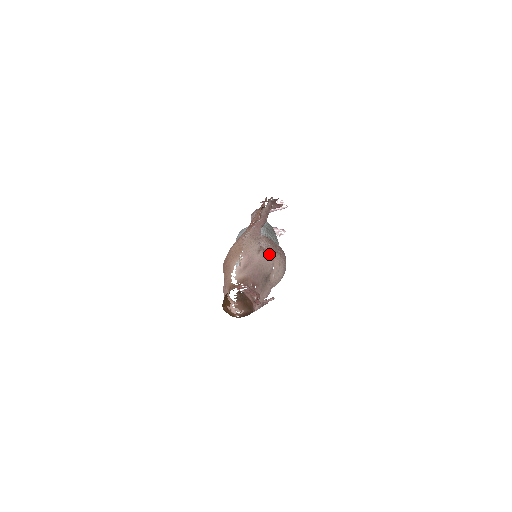
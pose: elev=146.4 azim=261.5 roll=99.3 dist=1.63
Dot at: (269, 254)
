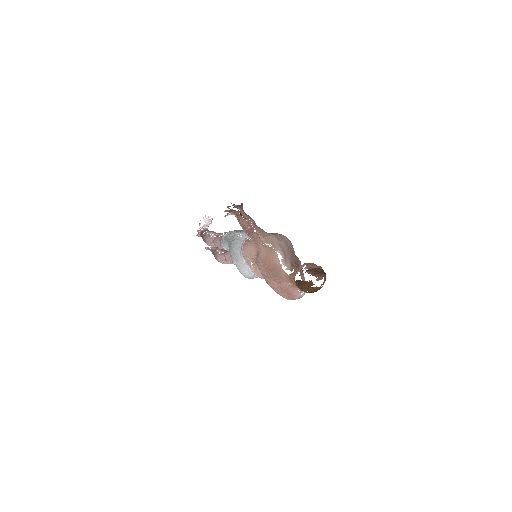
Dot at: (282, 237)
